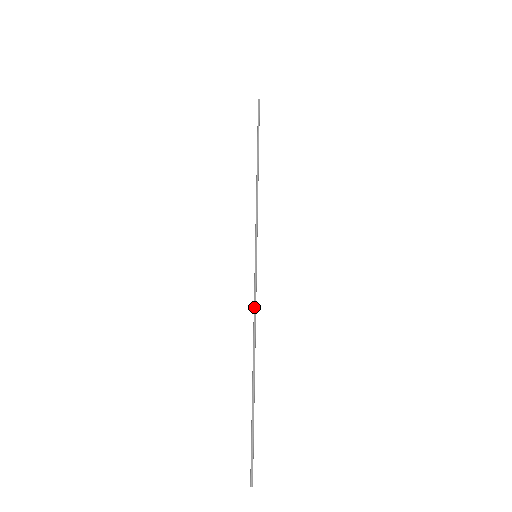
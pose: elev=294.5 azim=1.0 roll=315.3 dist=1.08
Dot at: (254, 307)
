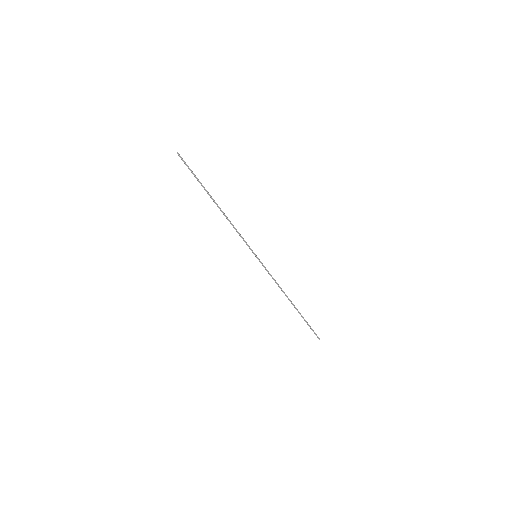
Dot at: occluded
